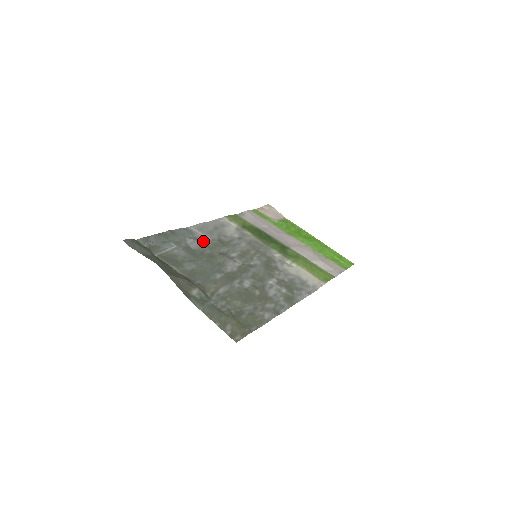
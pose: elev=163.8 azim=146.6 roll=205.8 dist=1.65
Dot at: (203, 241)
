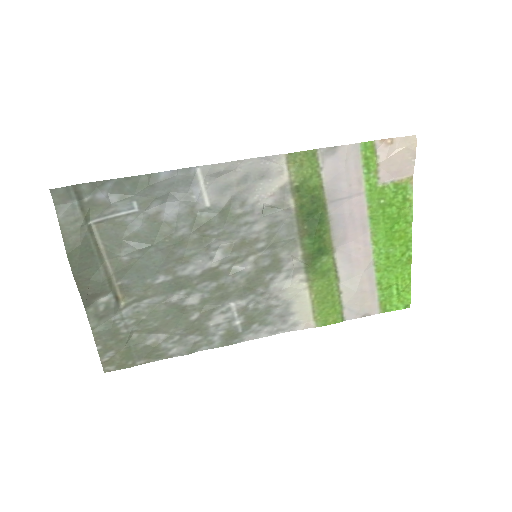
Dot at: (193, 206)
